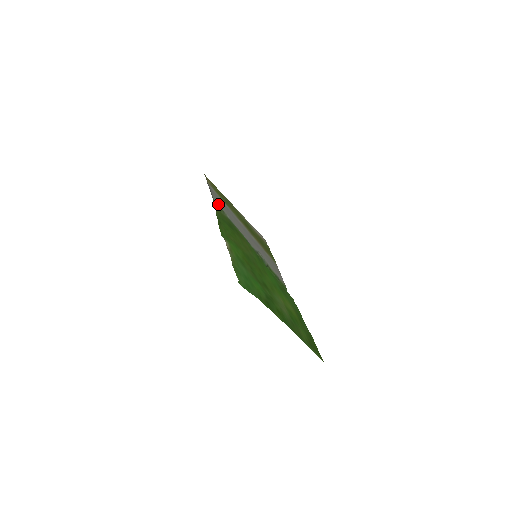
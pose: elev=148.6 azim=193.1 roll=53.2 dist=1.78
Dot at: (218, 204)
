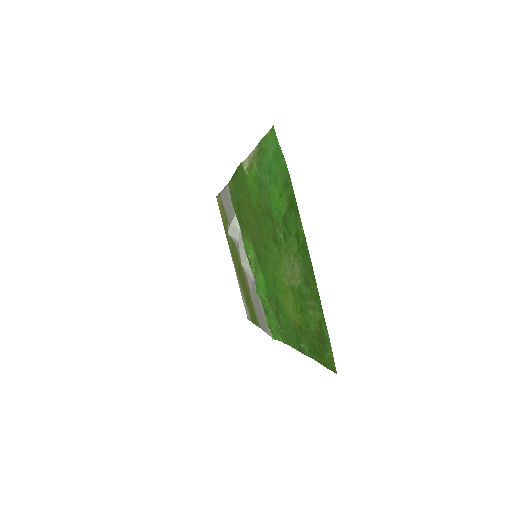
Dot at: (230, 195)
